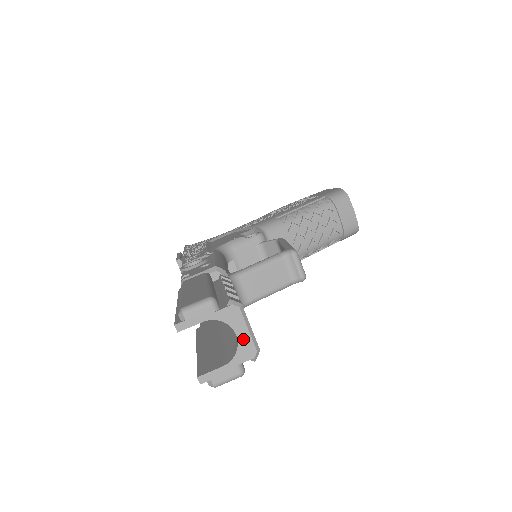
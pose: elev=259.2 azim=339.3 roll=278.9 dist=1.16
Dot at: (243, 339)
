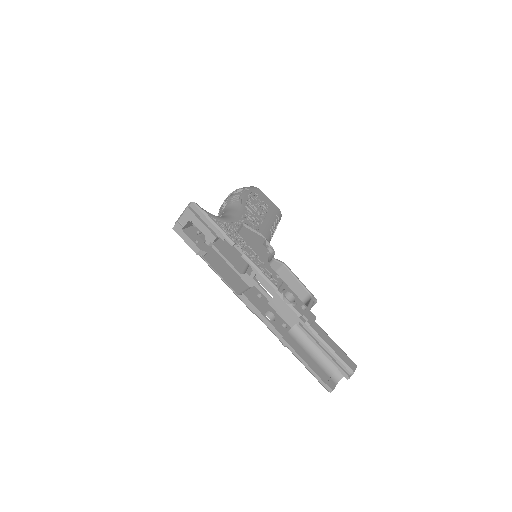
Dot at: occluded
